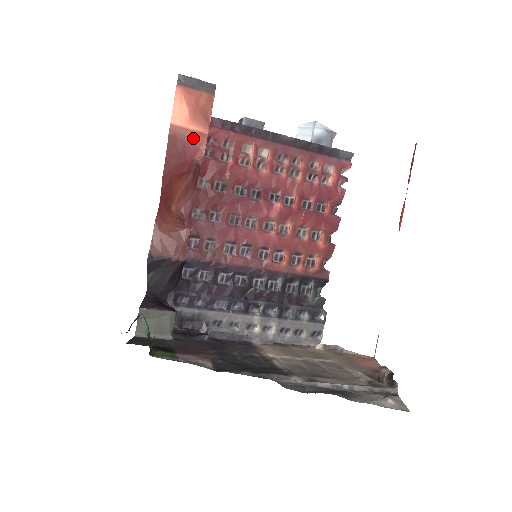
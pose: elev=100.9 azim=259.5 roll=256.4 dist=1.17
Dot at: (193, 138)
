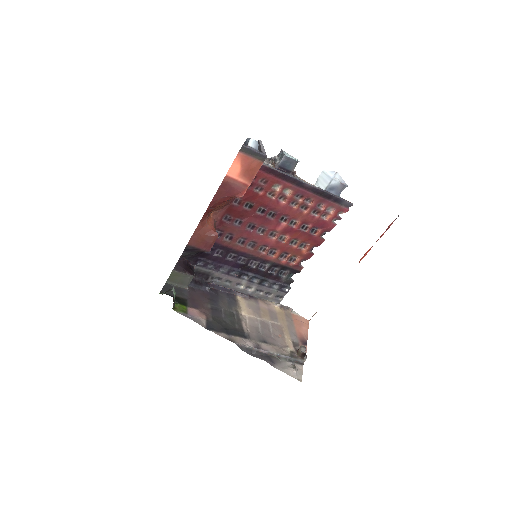
Dot at: (239, 186)
